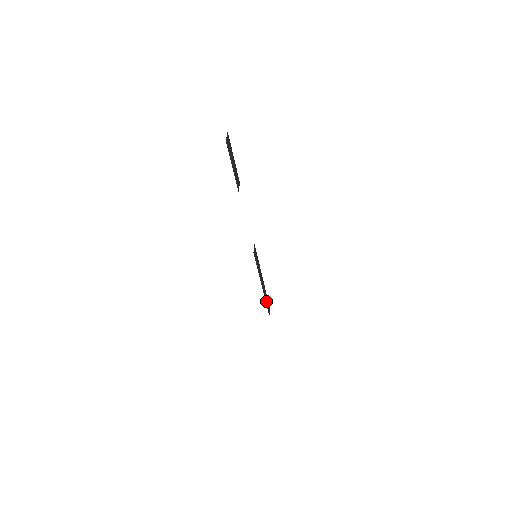
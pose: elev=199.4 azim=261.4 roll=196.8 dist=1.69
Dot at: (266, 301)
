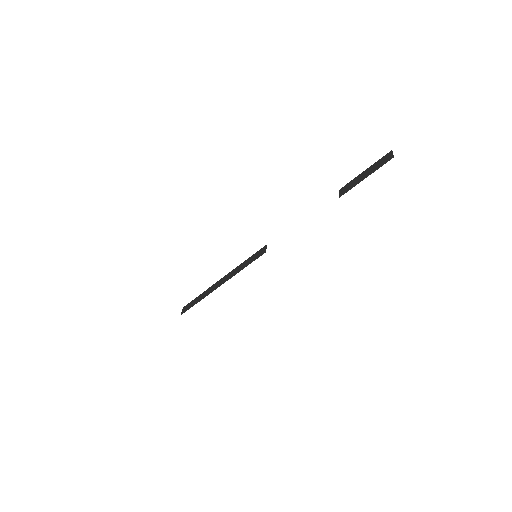
Dot at: (199, 300)
